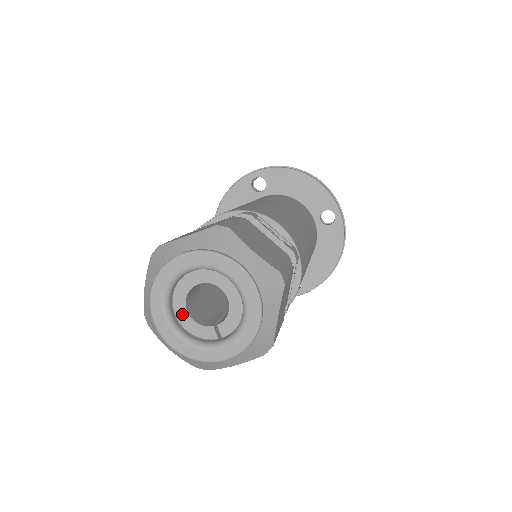
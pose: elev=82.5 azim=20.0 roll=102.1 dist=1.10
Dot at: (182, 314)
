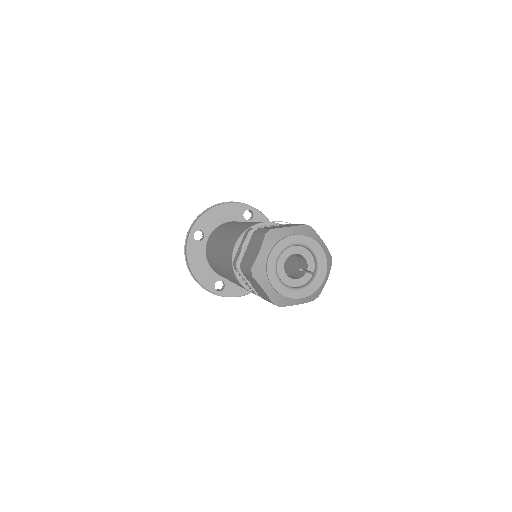
Dot at: (290, 282)
